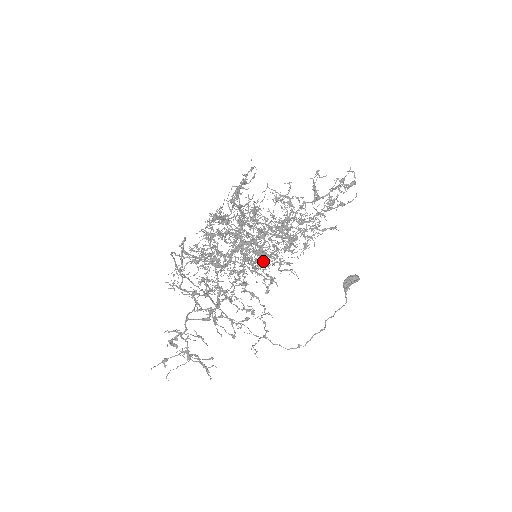
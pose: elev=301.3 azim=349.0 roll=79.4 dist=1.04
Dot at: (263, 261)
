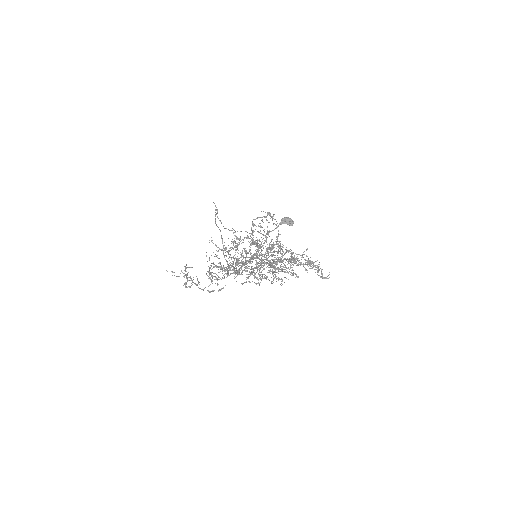
Dot at: occluded
